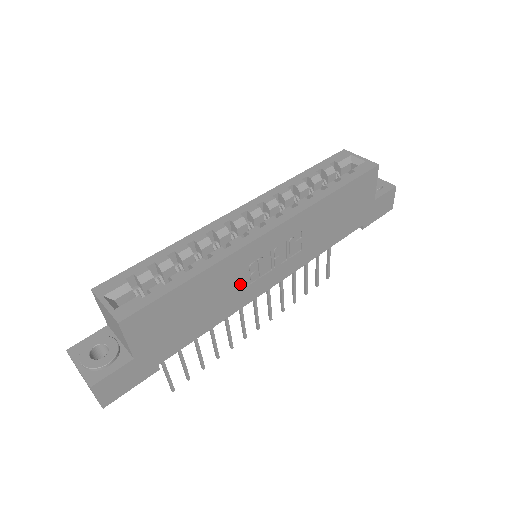
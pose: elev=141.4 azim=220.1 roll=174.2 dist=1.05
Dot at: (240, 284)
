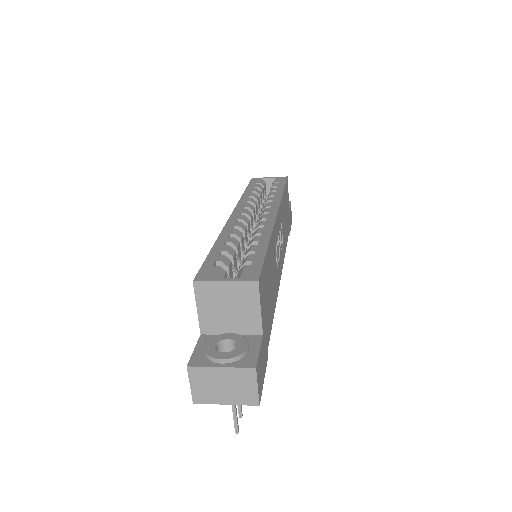
Dot at: (276, 265)
